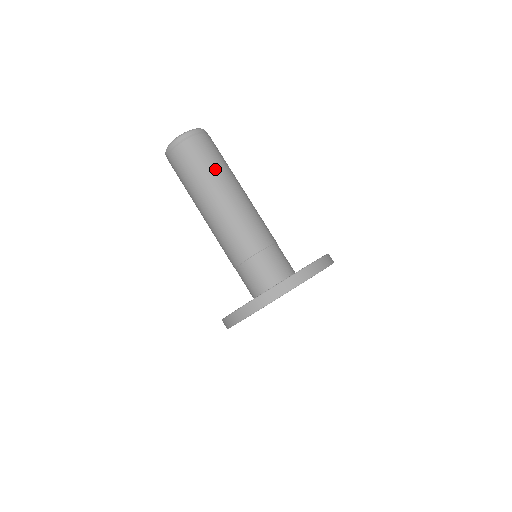
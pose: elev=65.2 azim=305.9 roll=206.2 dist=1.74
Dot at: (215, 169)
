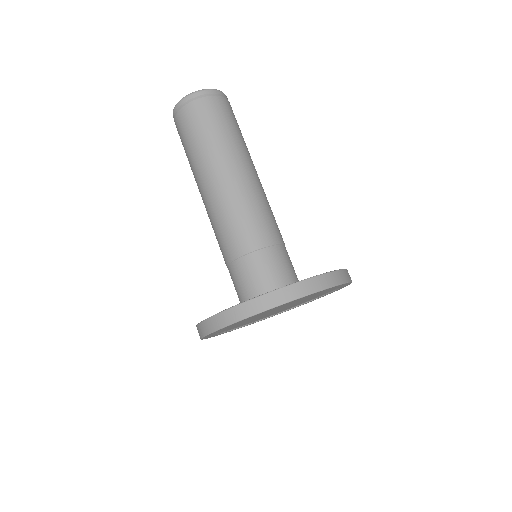
Dot at: (237, 139)
